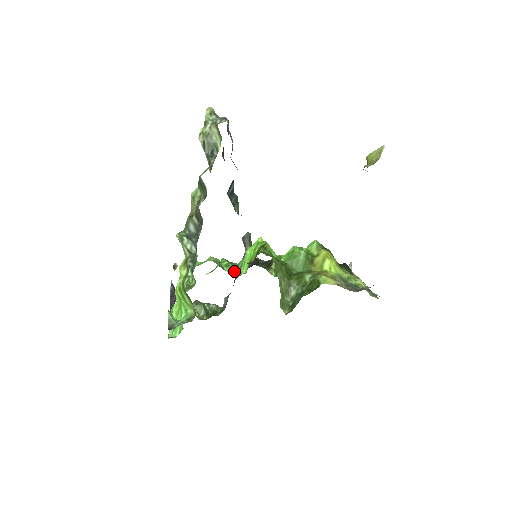
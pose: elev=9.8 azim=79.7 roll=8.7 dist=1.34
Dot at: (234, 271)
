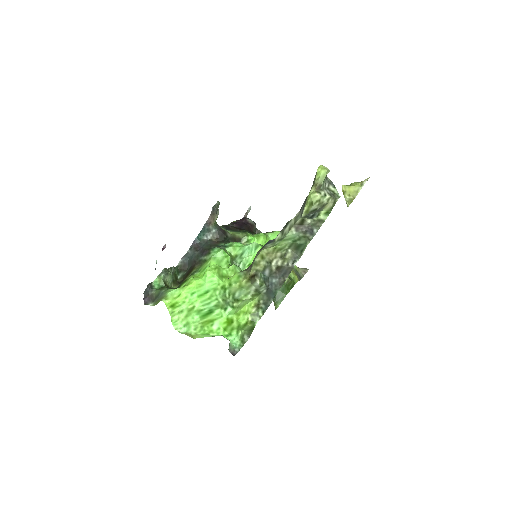
Dot at: occluded
